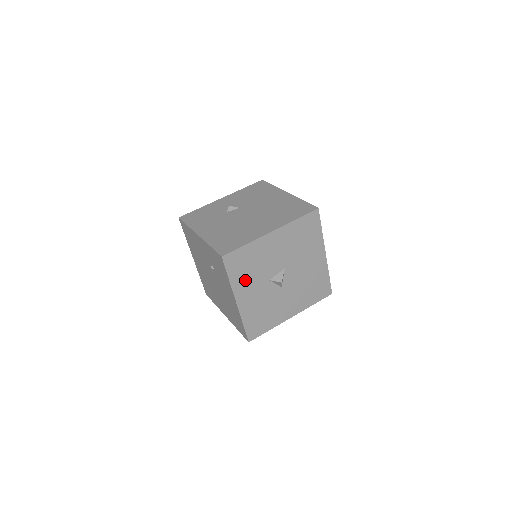
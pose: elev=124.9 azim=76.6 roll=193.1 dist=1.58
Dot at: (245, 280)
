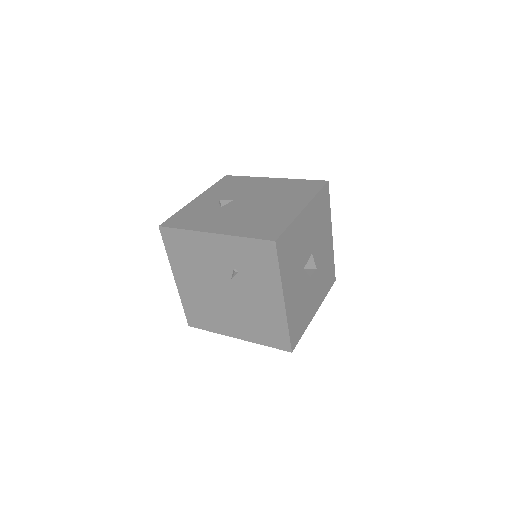
Dot at: (289, 271)
